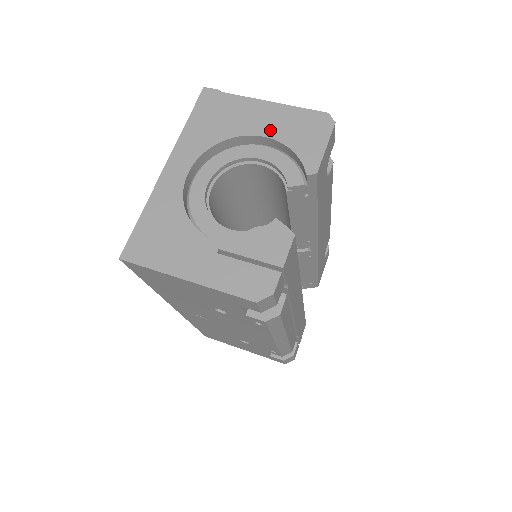
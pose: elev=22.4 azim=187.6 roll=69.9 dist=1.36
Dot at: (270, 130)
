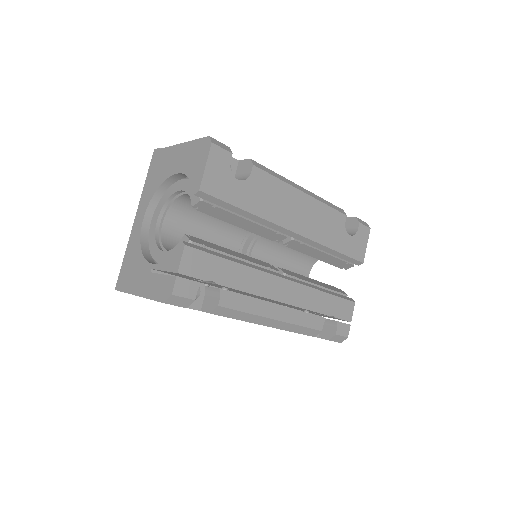
Dot at: (180, 167)
